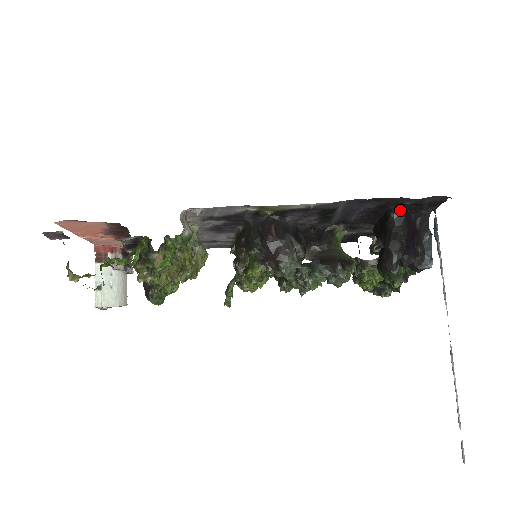
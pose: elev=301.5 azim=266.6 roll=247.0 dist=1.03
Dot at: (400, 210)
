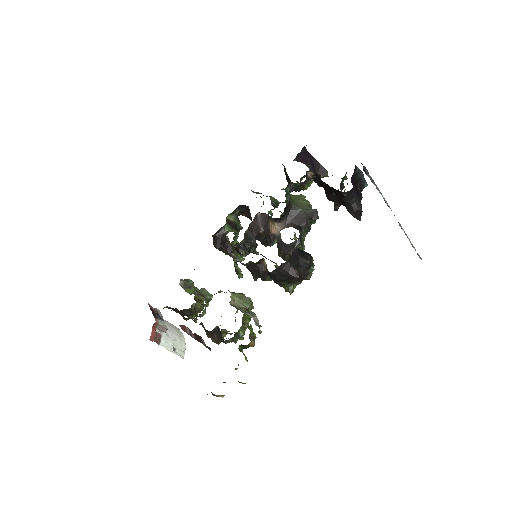
Dot at: (350, 190)
